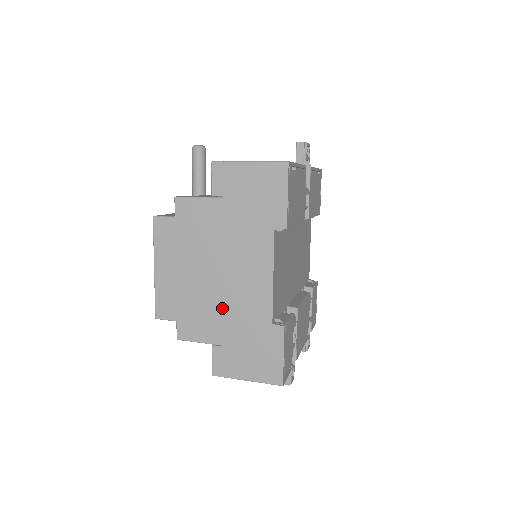
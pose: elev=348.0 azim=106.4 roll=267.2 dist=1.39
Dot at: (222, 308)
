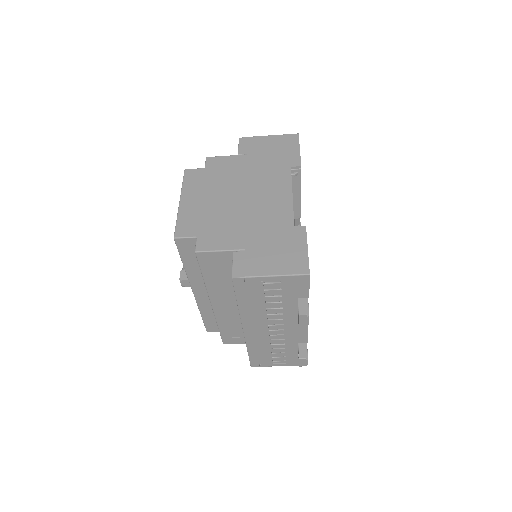
Dot at: (245, 221)
